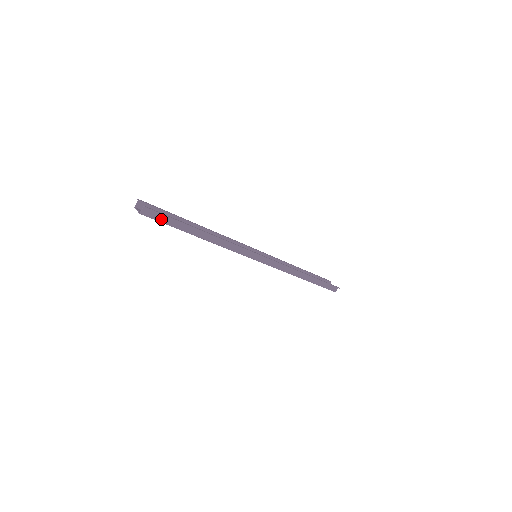
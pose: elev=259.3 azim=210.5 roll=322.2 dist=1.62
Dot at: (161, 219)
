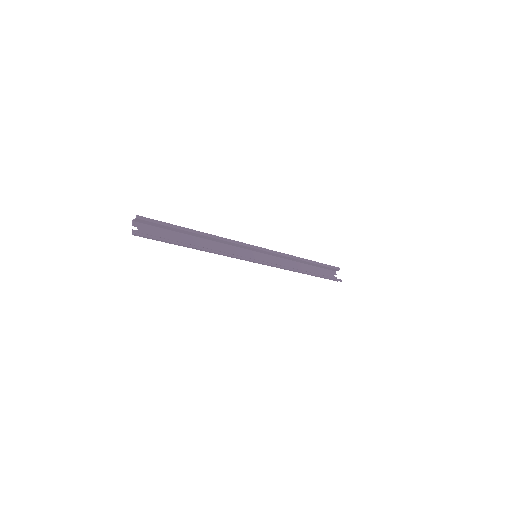
Dot at: (154, 238)
